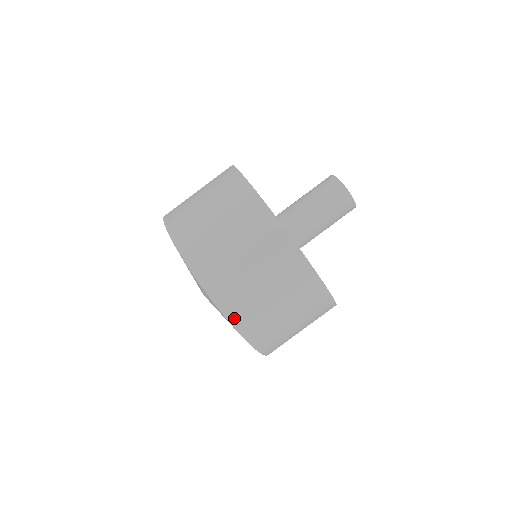
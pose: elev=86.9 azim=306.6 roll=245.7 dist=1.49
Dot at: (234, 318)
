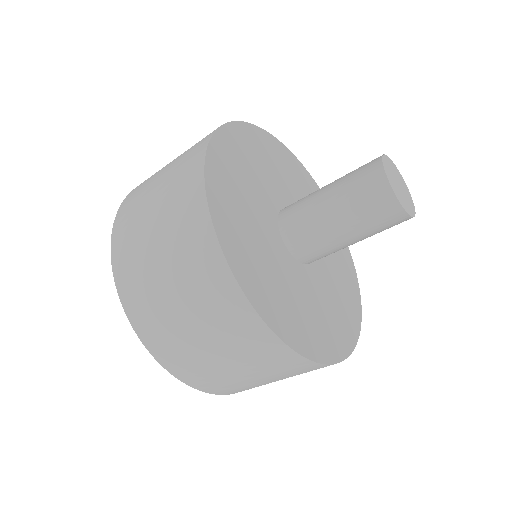
Dot at: occluded
